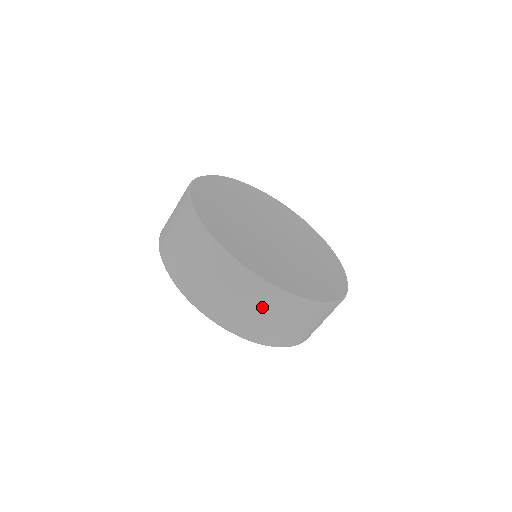
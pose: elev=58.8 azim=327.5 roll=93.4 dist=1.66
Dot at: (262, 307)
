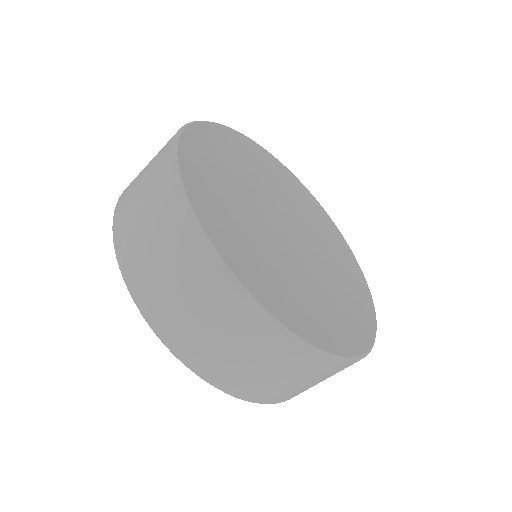
Dot at: (290, 372)
